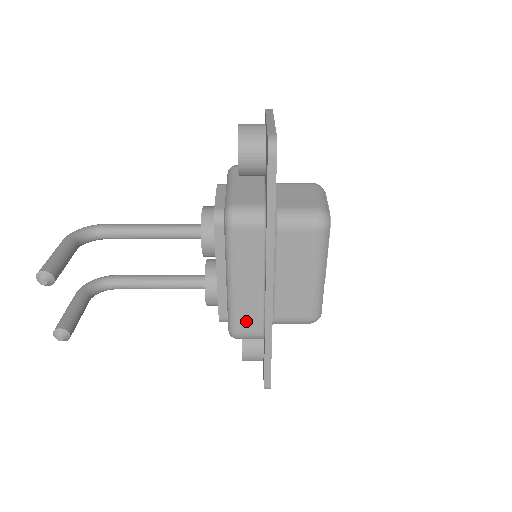
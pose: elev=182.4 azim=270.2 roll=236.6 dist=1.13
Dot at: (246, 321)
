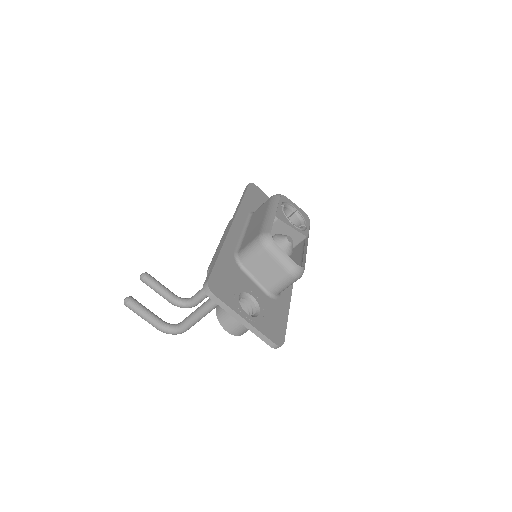
Dot at: occluded
